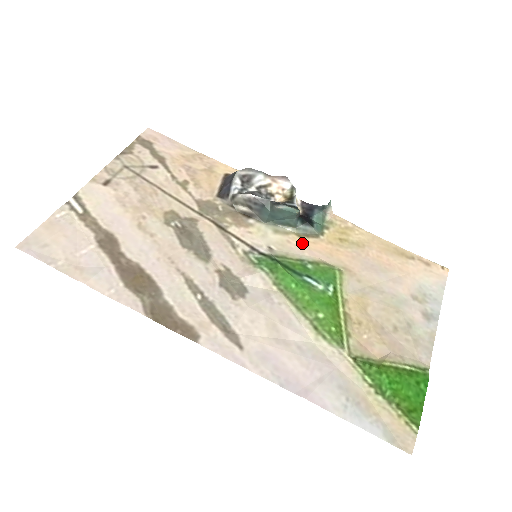
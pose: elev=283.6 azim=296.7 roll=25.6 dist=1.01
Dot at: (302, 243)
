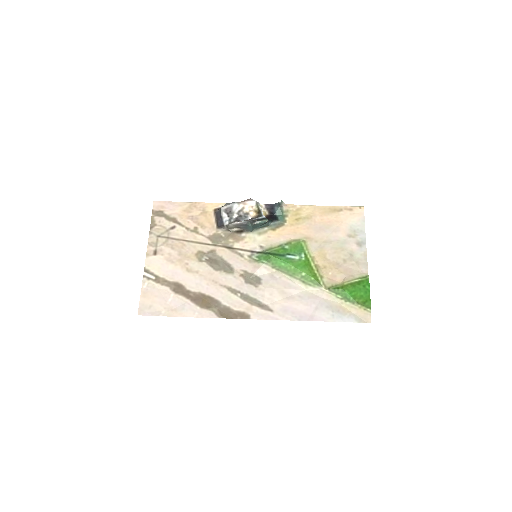
Dot at: (277, 234)
